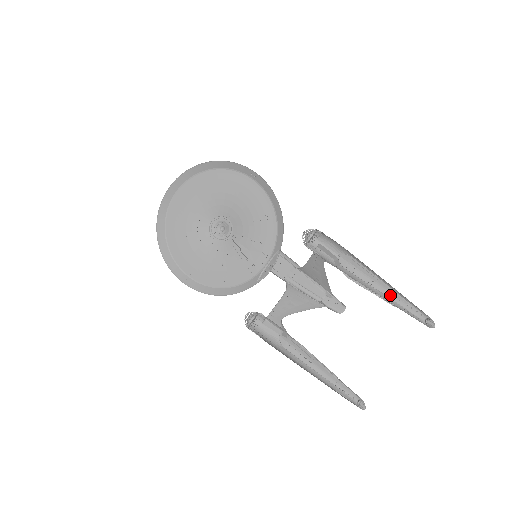
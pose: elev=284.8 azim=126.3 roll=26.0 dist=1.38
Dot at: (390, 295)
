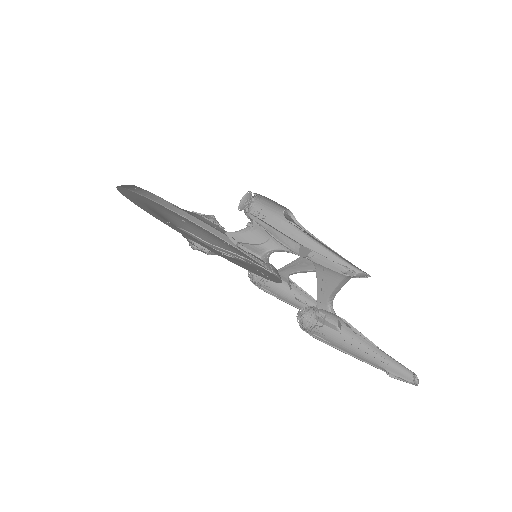
Dot at: occluded
